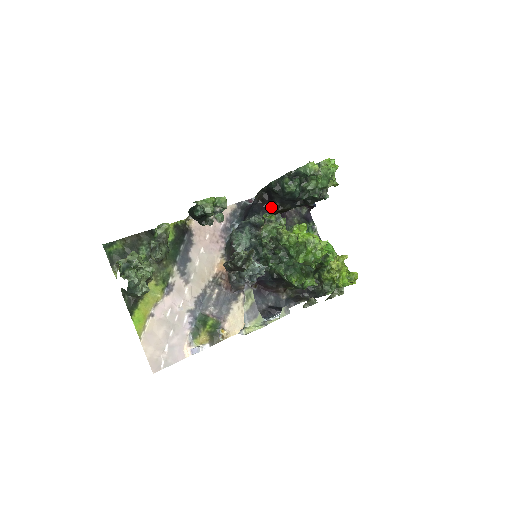
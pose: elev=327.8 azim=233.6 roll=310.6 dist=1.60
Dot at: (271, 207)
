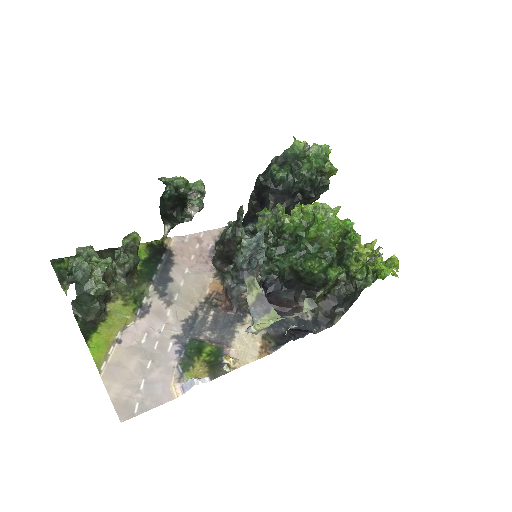
Dot at: occluded
